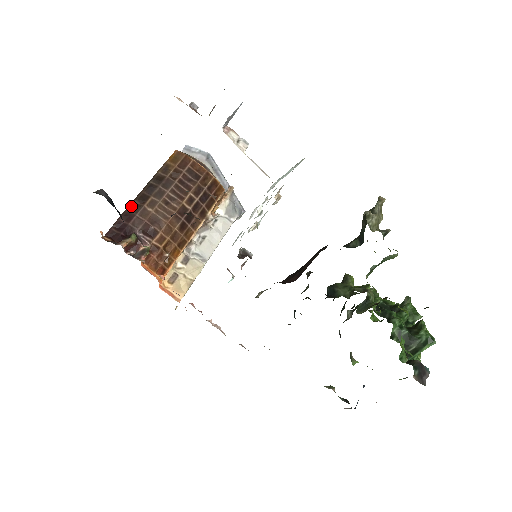
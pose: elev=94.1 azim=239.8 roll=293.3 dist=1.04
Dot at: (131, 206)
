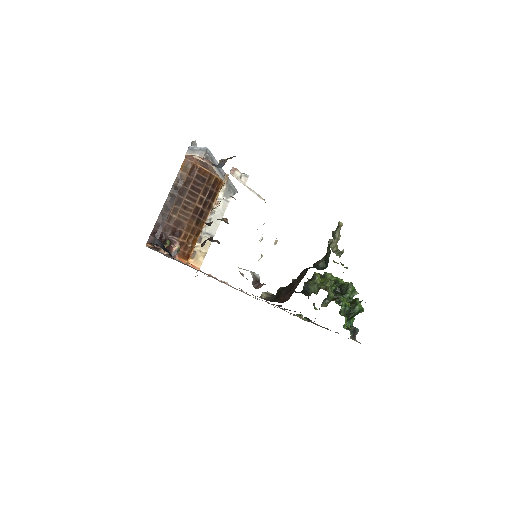
Dot at: (161, 216)
